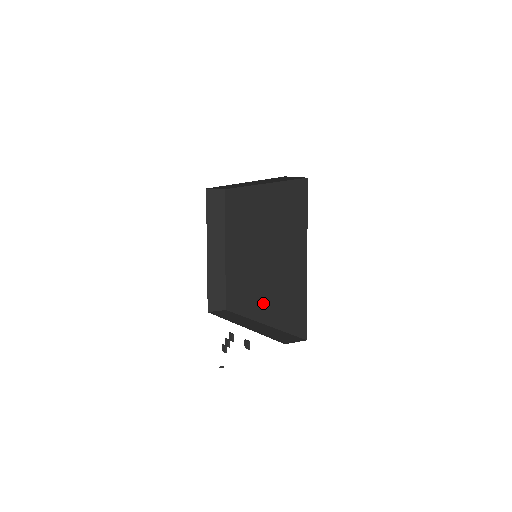
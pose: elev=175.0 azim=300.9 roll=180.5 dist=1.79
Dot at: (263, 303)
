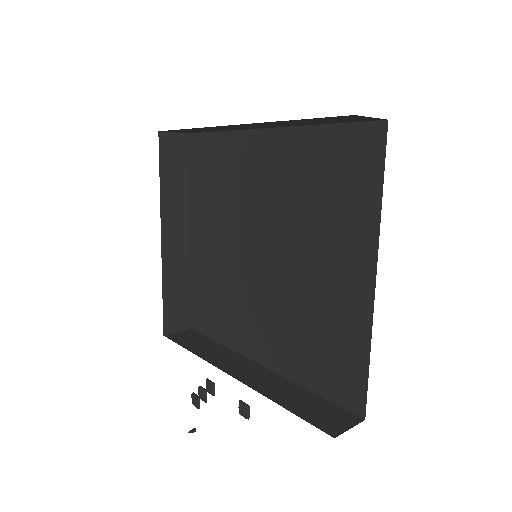
Dot at: (267, 334)
